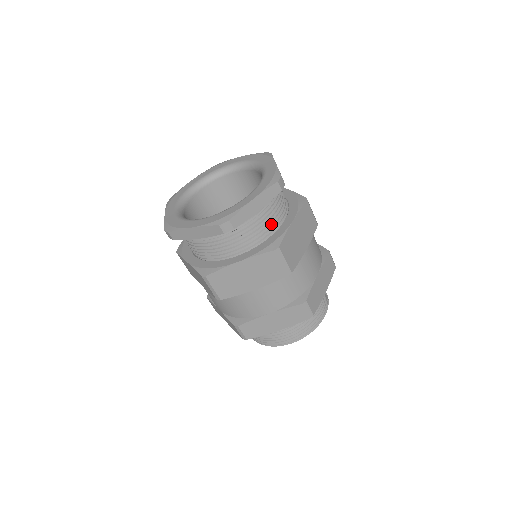
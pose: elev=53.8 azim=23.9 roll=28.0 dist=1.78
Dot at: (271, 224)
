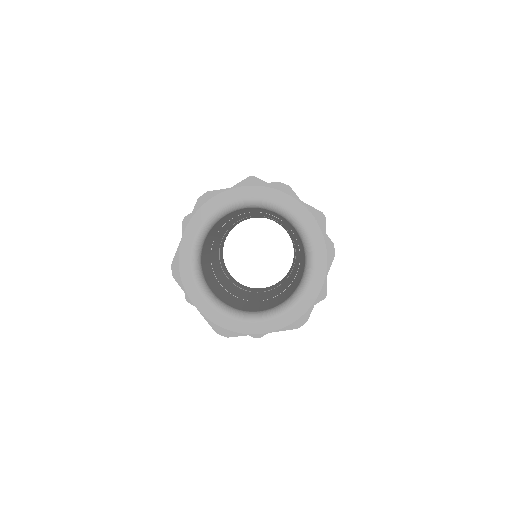
Dot at: occluded
